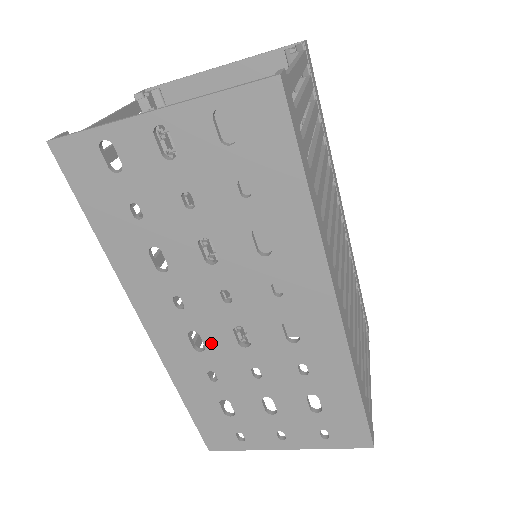
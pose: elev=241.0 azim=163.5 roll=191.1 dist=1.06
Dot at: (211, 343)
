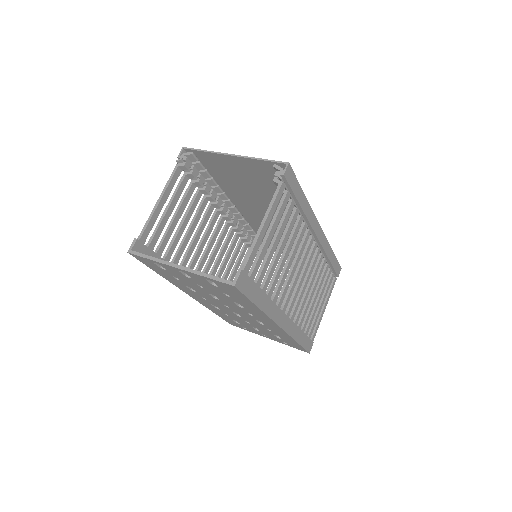
Dot at: (223, 310)
